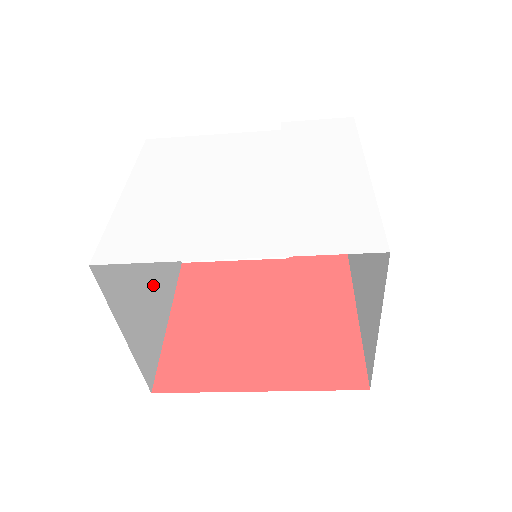
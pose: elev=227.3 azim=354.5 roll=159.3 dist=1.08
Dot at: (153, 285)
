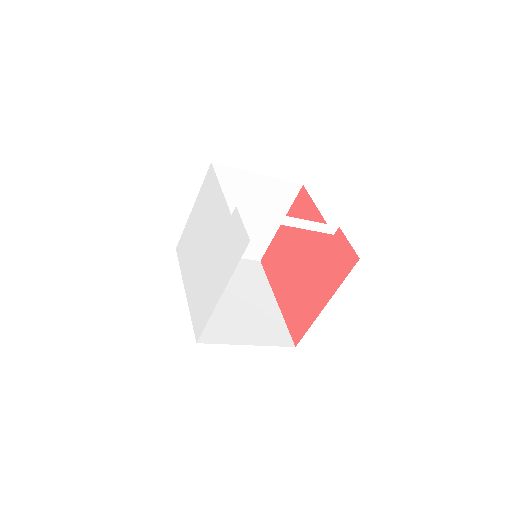
Dot at: (249, 222)
